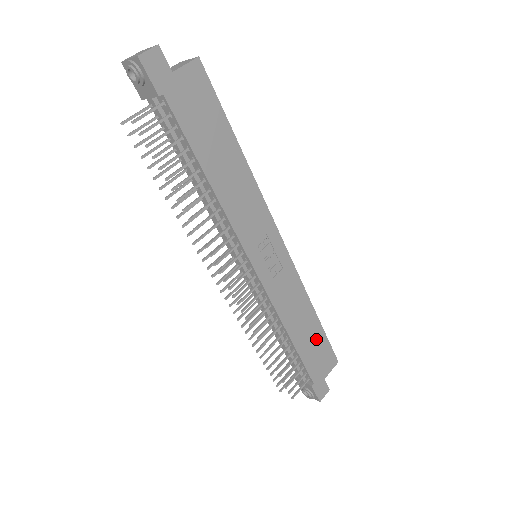
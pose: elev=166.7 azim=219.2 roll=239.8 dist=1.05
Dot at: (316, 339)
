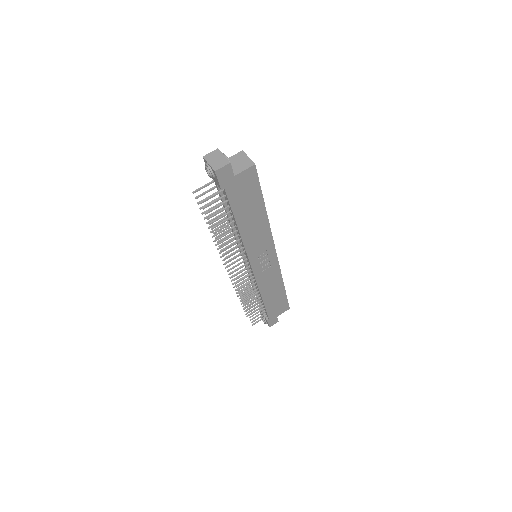
Dot at: (279, 298)
